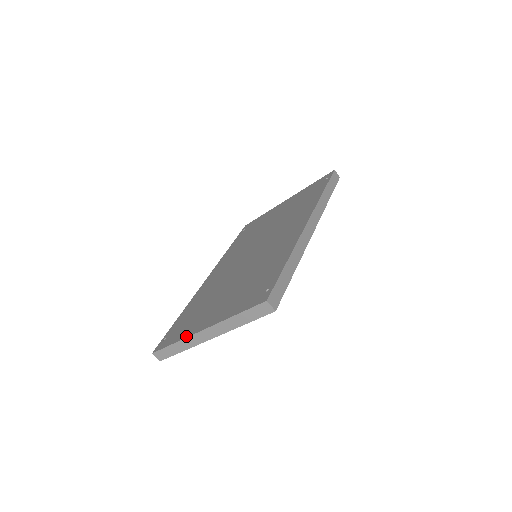
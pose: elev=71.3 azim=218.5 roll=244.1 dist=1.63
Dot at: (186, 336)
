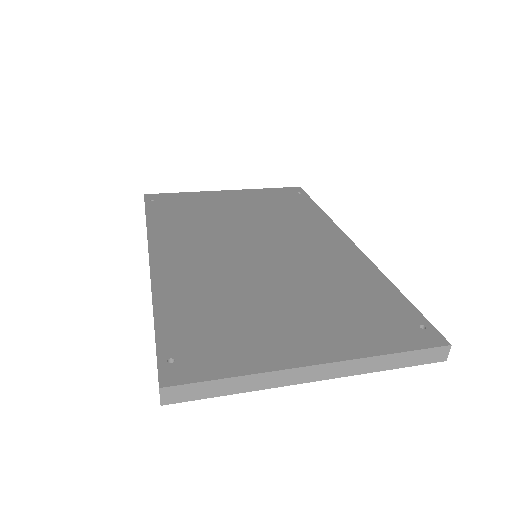
Dot at: (270, 368)
